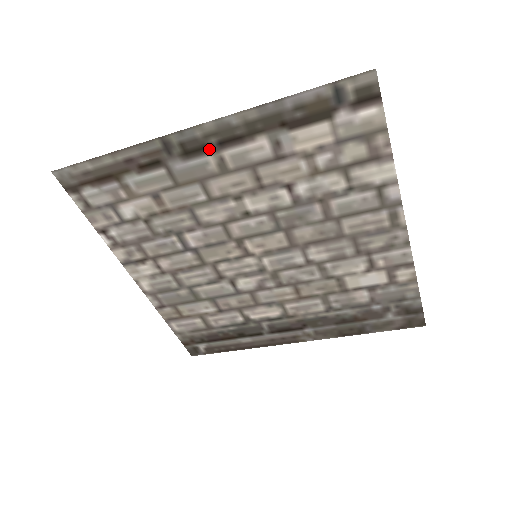
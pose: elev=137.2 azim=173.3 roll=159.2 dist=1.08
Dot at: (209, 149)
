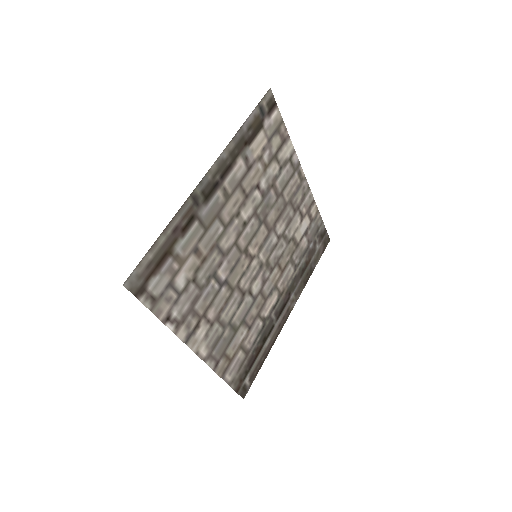
Dot at: (217, 186)
